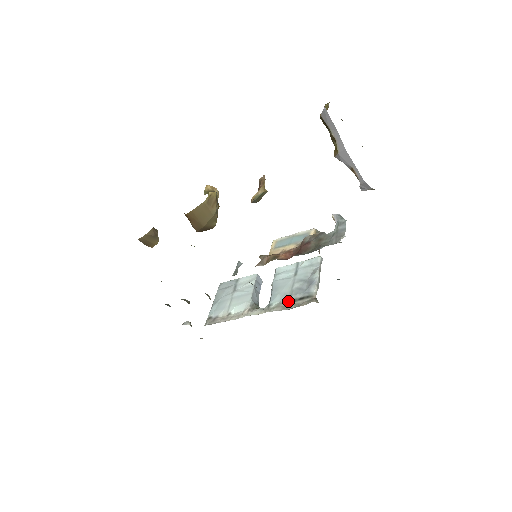
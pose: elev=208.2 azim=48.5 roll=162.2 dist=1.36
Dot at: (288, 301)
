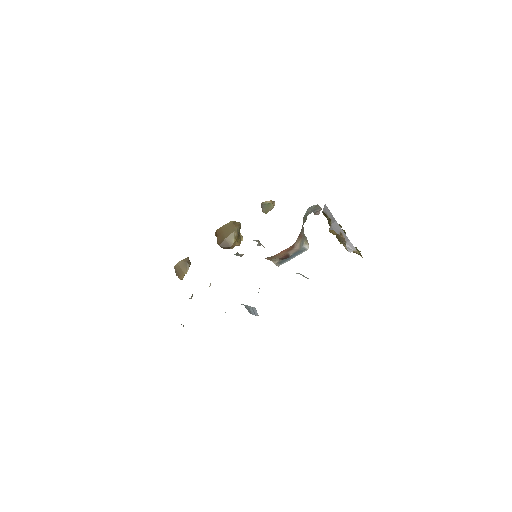
Dot at: occluded
